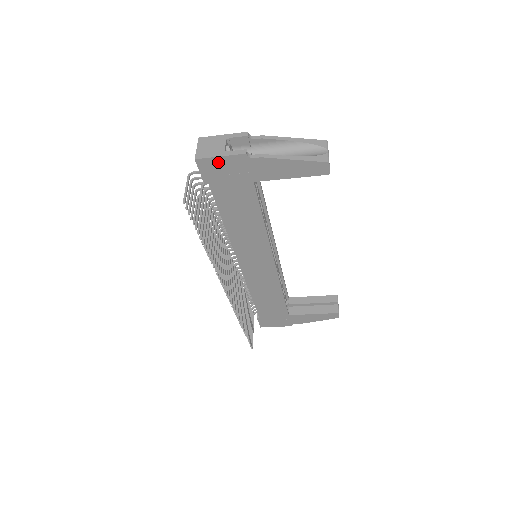
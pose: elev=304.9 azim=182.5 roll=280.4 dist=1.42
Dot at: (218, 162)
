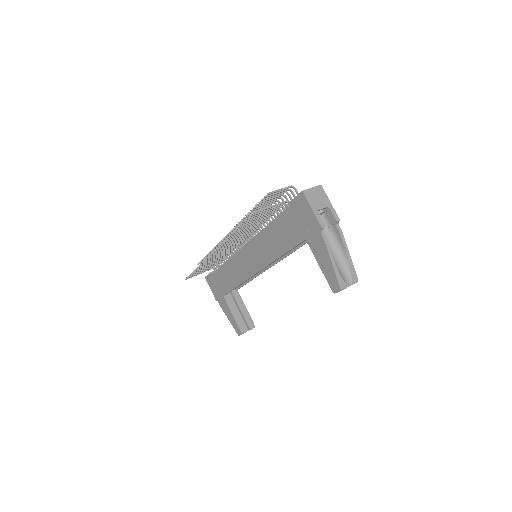
Dot at: (308, 209)
